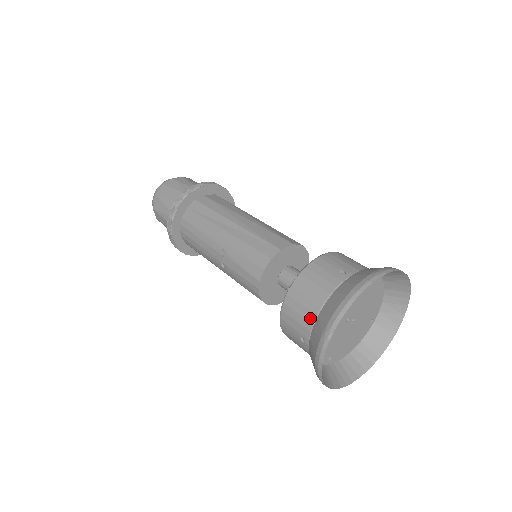
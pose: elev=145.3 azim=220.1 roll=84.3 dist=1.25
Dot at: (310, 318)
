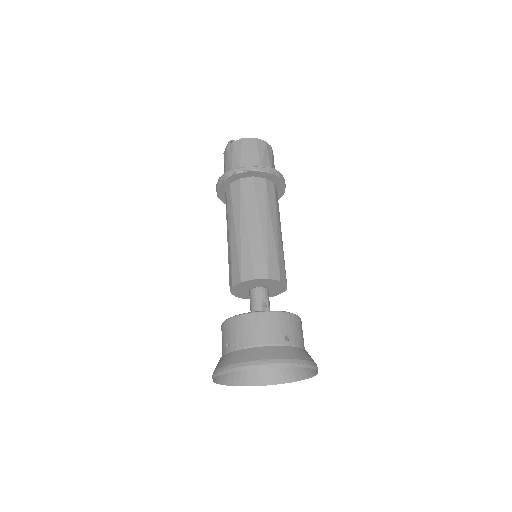
Dot at: occluded
